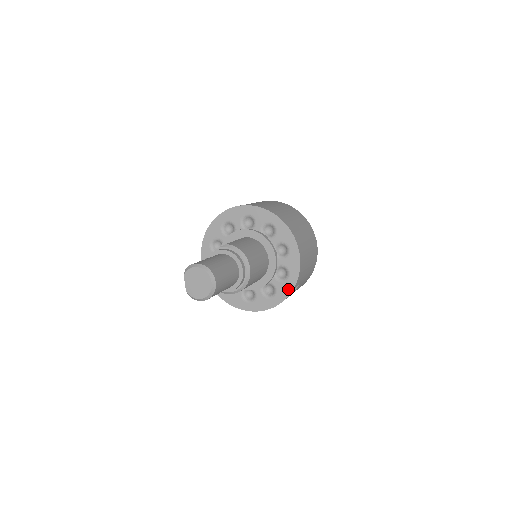
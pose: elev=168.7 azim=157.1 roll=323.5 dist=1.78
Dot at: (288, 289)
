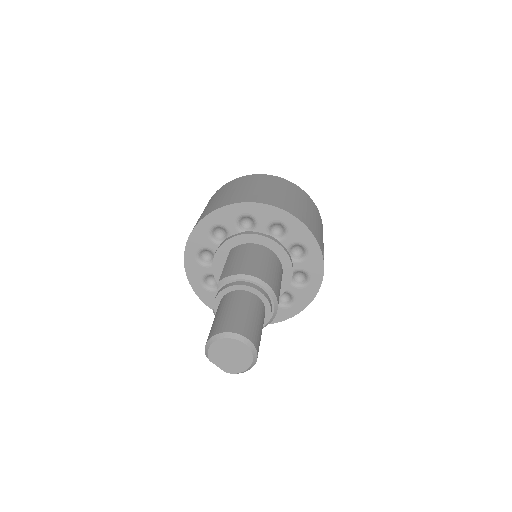
Dot at: (317, 261)
